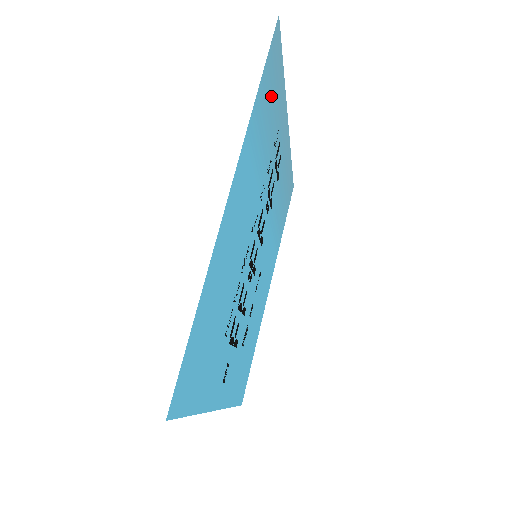
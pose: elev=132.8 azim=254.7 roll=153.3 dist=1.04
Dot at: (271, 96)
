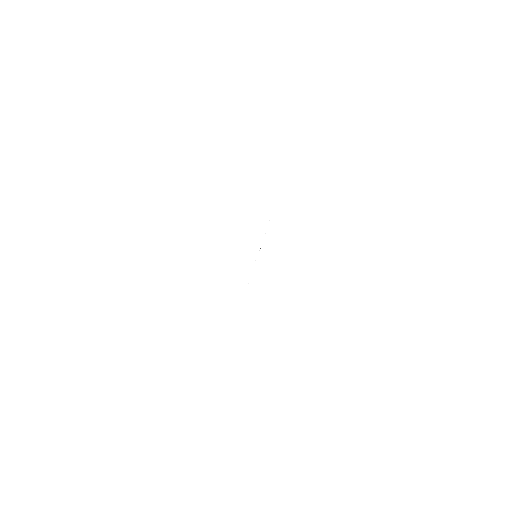
Dot at: occluded
